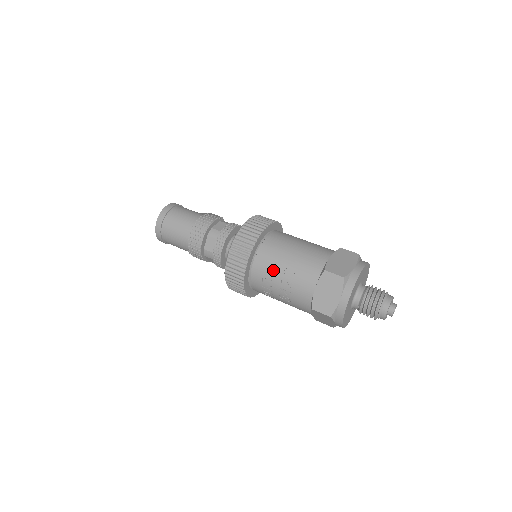
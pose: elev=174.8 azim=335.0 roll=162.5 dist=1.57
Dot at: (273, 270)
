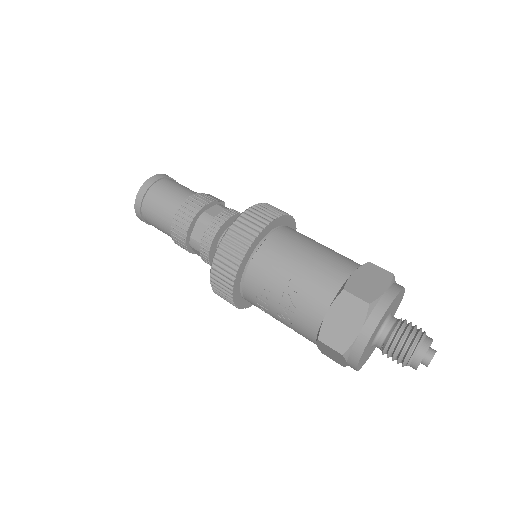
Dot at: (274, 278)
